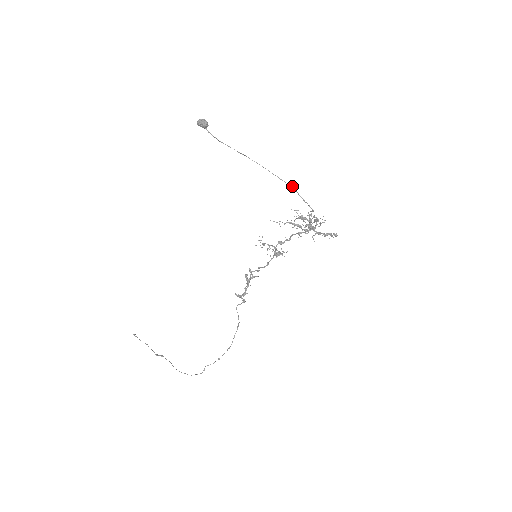
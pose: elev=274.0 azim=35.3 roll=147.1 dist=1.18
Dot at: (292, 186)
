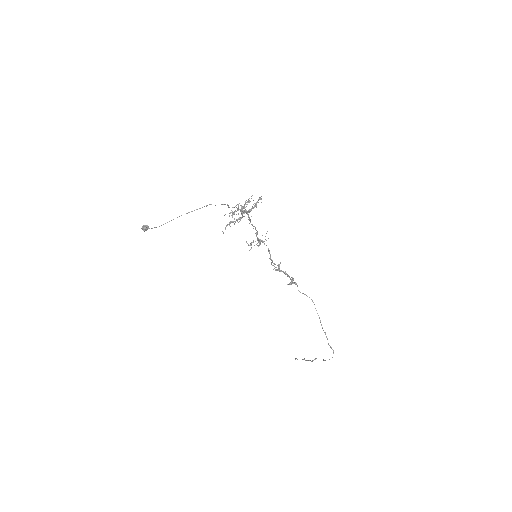
Dot at: (207, 205)
